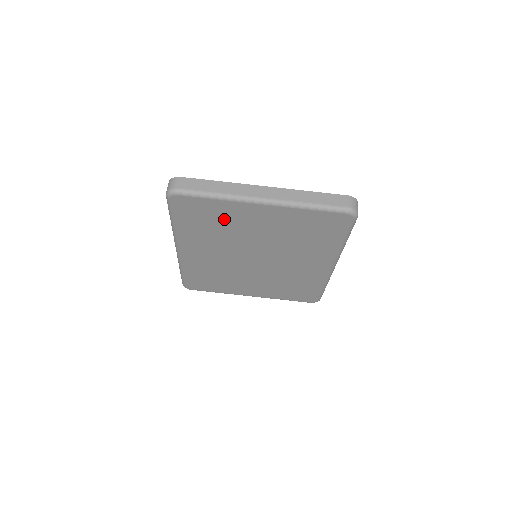
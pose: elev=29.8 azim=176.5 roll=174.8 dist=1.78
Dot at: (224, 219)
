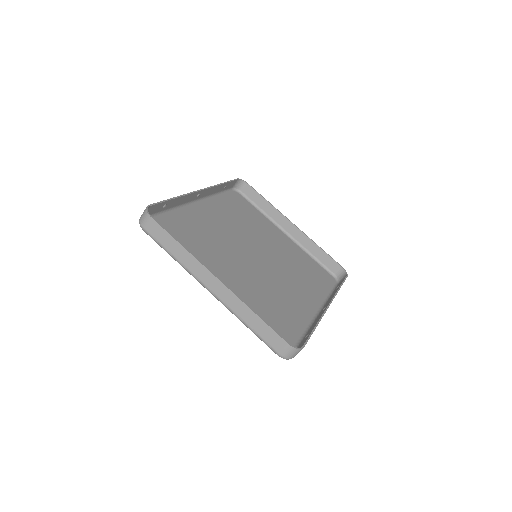
Dot at: (197, 254)
